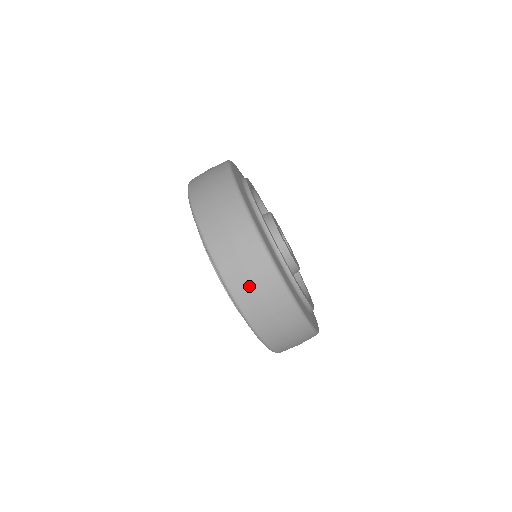
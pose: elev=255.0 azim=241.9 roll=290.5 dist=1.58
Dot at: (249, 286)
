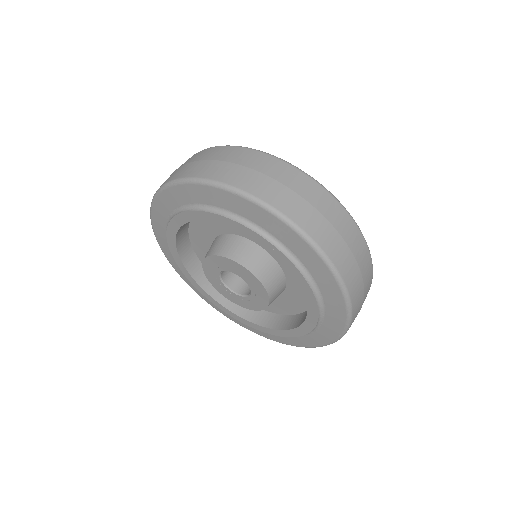
Dot at: (184, 167)
